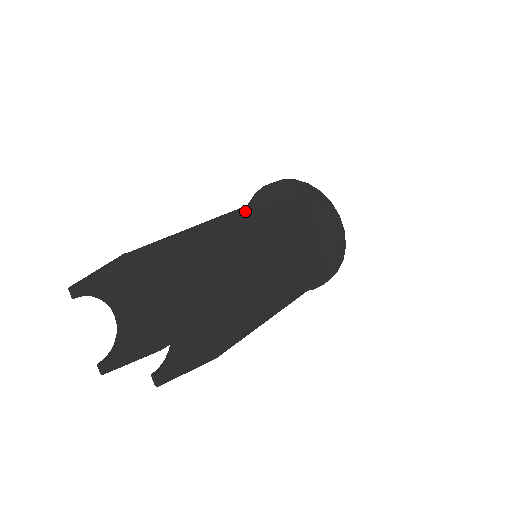
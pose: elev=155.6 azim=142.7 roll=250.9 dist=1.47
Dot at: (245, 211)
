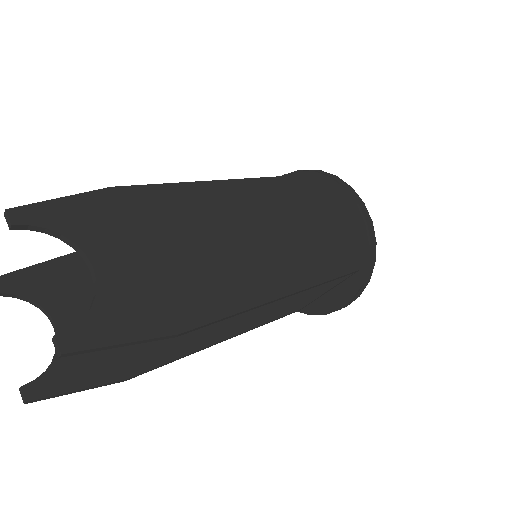
Dot at: occluded
